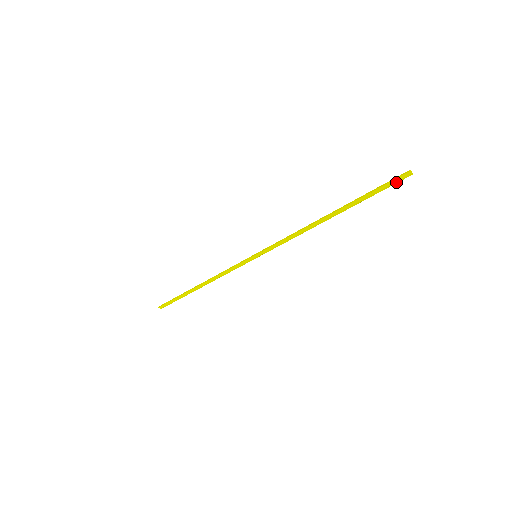
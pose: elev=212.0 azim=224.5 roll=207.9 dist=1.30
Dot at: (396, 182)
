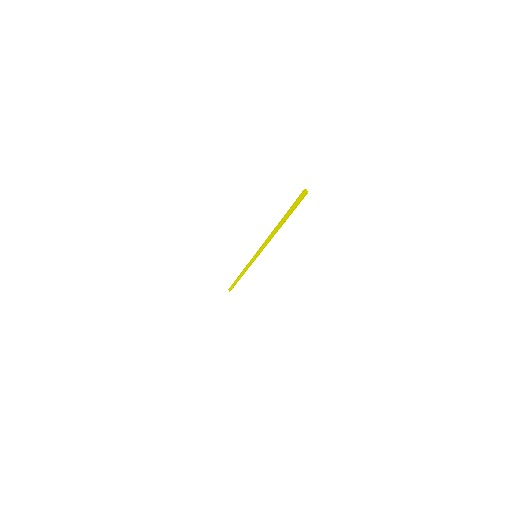
Dot at: (301, 199)
